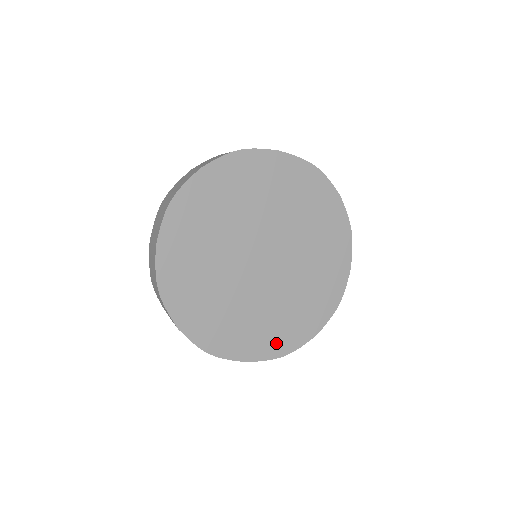
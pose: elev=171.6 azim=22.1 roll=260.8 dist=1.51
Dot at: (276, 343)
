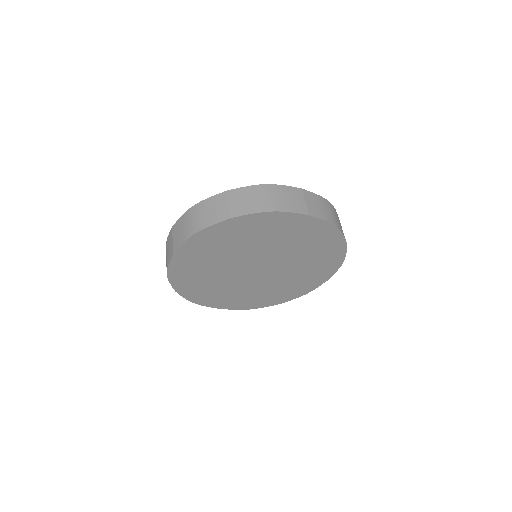
Dot at: (245, 304)
